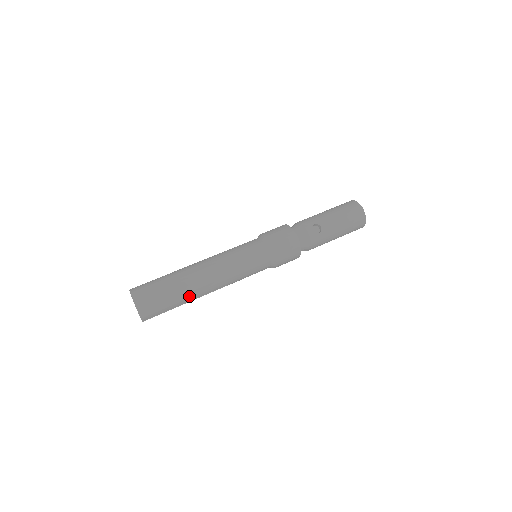
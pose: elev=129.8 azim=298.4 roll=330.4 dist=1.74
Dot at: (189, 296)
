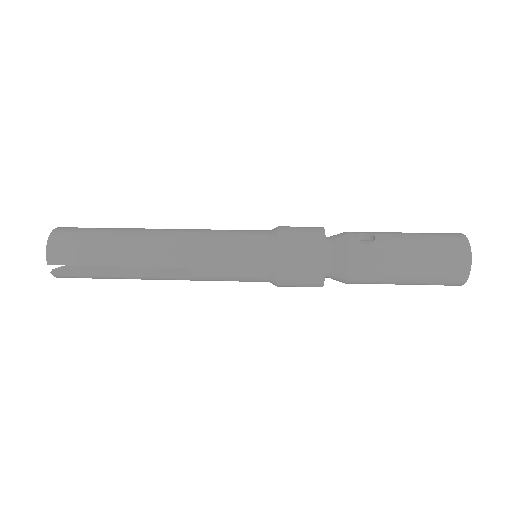
Dot at: (123, 253)
